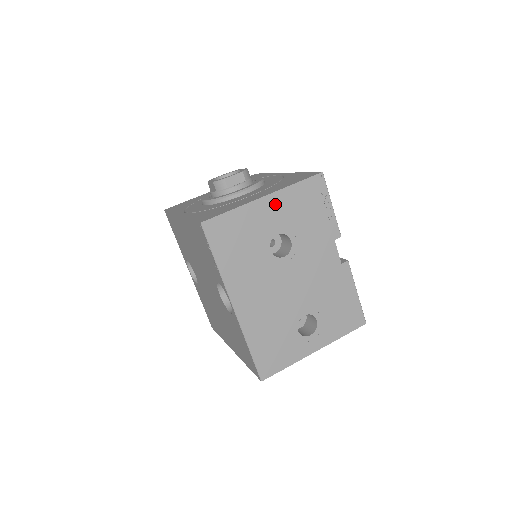
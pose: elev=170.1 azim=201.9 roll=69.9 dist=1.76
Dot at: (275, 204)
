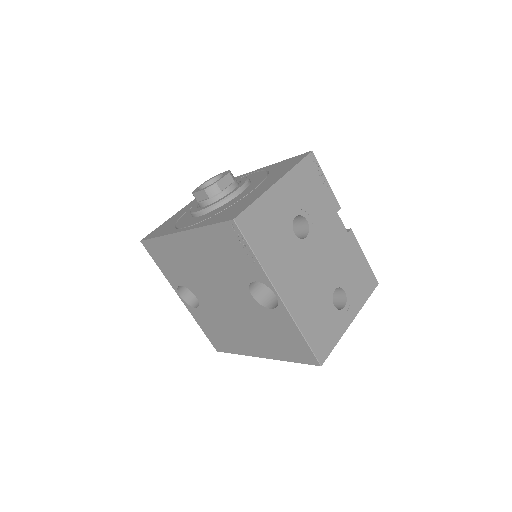
Dot at: (286, 188)
